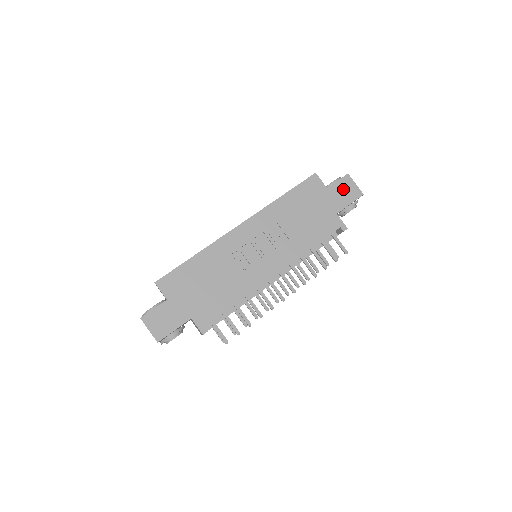
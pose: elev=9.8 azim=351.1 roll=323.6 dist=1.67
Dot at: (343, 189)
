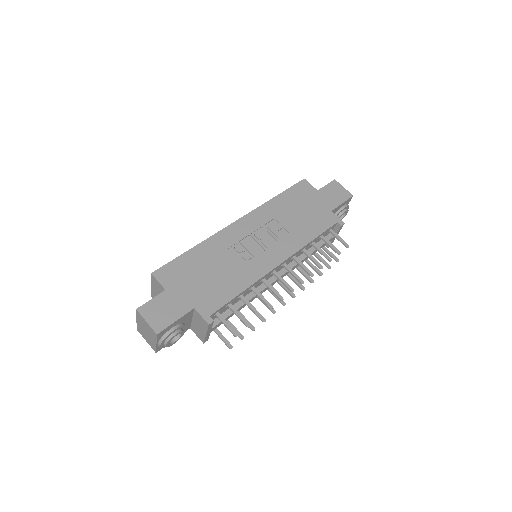
Dot at: (333, 191)
